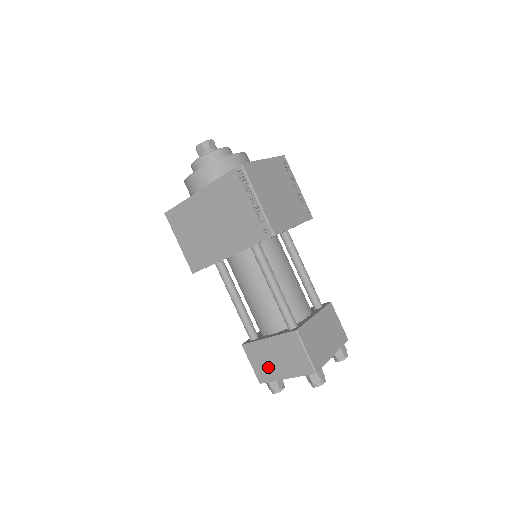
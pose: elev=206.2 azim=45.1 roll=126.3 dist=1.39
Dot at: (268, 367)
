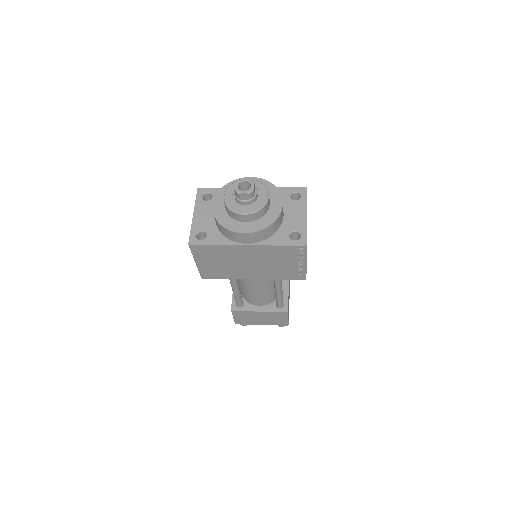
Dot at: (250, 320)
